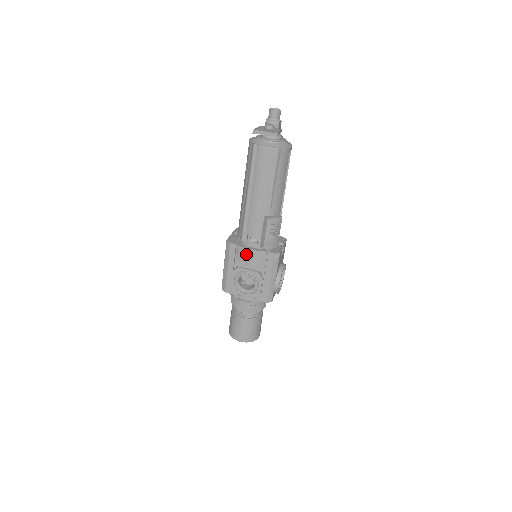
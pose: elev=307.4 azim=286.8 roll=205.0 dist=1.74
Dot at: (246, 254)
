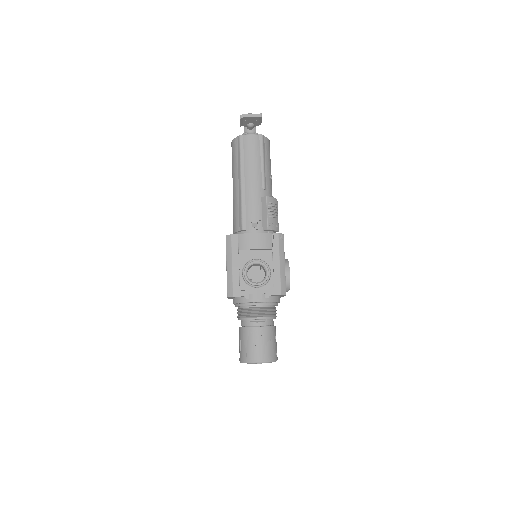
Dot at: (251, 240)
